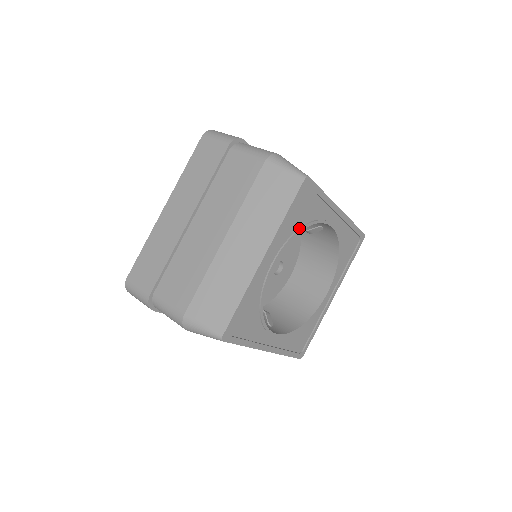
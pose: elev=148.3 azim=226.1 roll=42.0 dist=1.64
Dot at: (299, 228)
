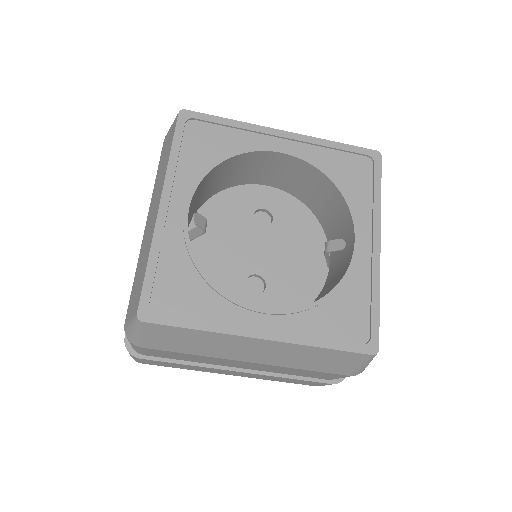
Dot at: (330, 176)
